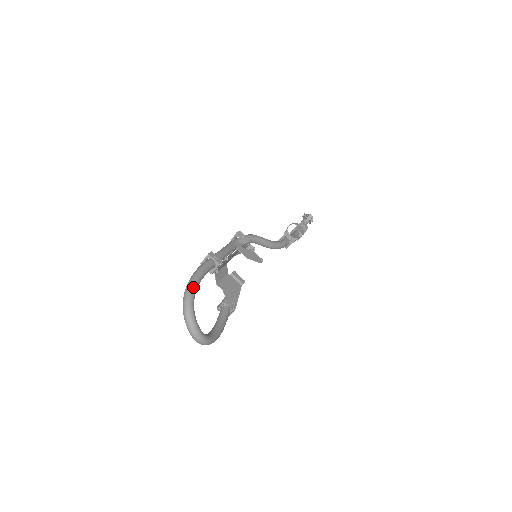
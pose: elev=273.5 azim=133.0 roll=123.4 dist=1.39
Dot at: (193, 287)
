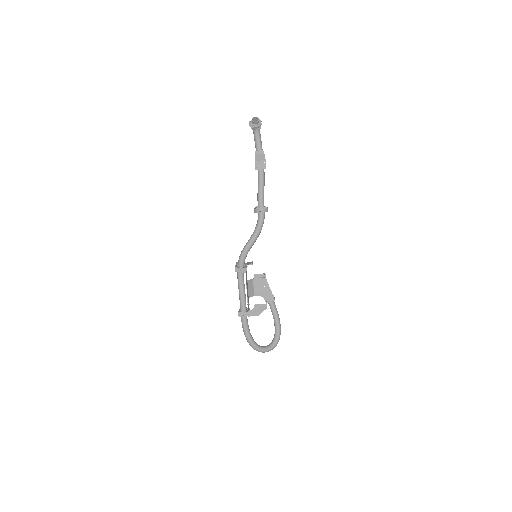
Dot at: (251, 343)
